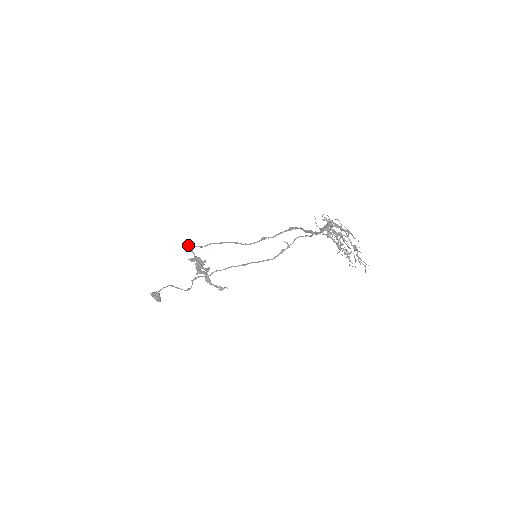
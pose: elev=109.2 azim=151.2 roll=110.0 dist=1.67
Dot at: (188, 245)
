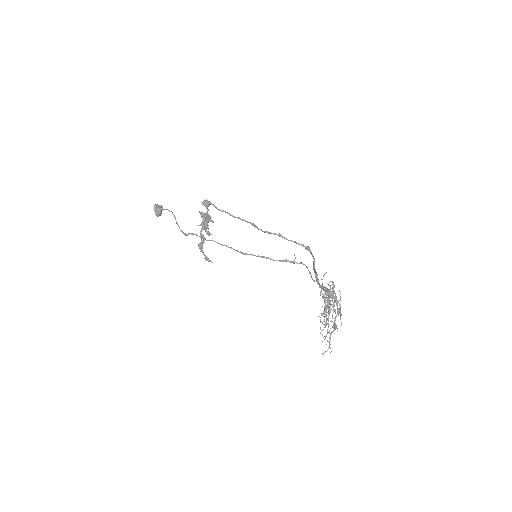
Dot at: (207, 201)
